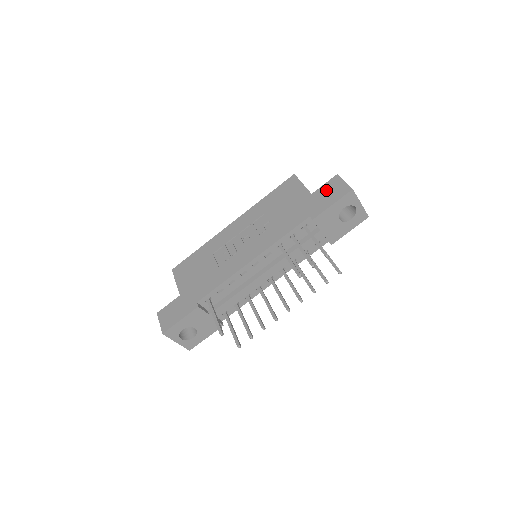
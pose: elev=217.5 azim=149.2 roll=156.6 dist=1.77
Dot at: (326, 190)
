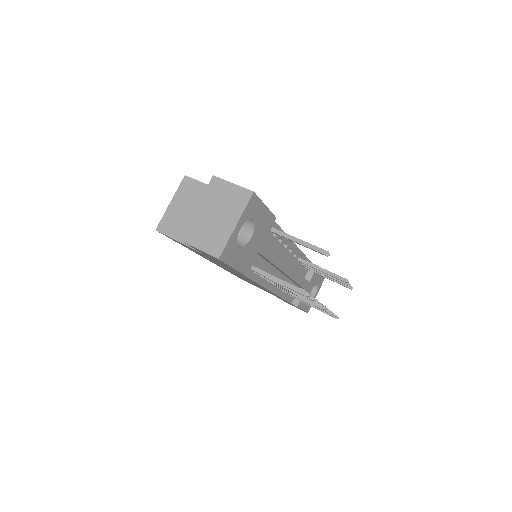
Dot at: occluded
